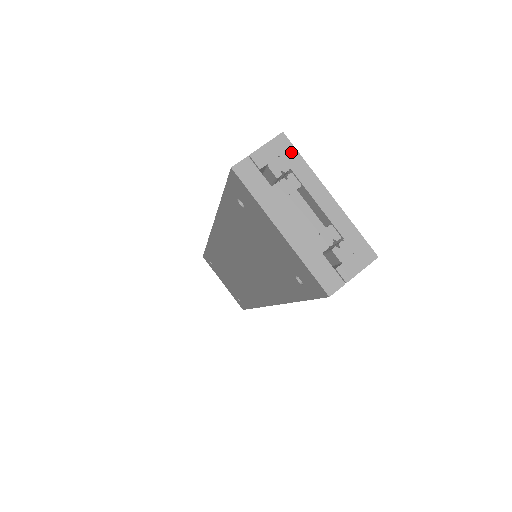
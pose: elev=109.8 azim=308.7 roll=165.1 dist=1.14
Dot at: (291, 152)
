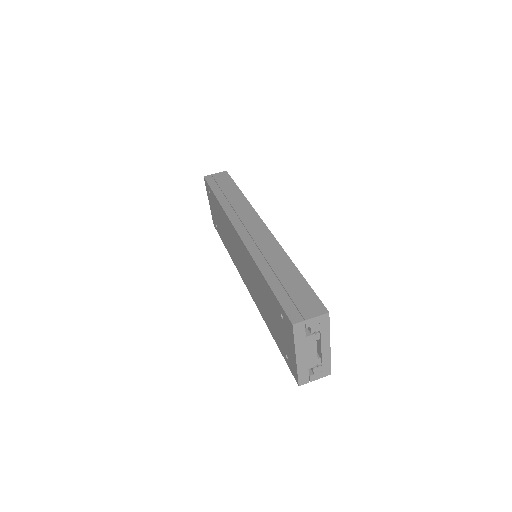
Dot at: (326, 323)
